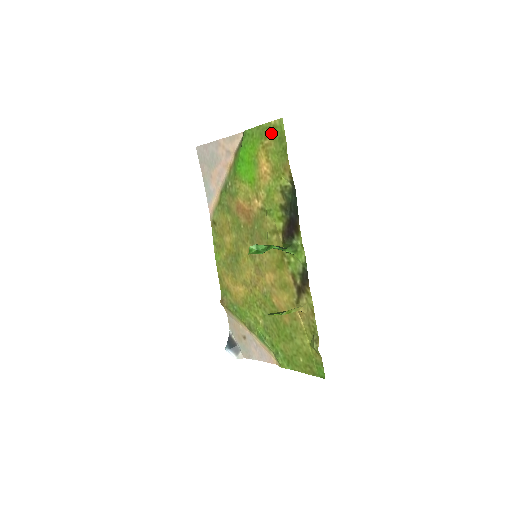
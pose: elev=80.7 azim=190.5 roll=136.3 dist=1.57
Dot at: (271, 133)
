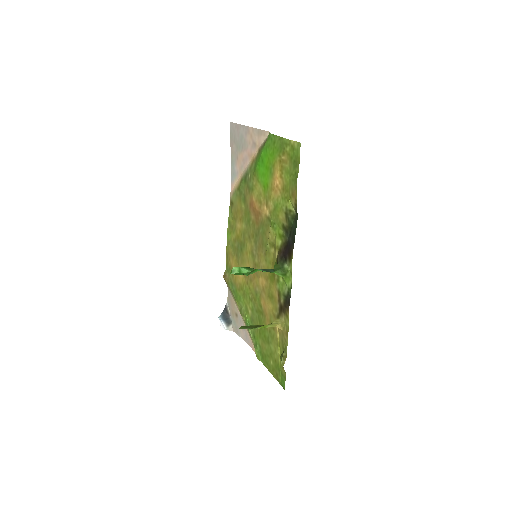
Dot at: (289, 151)
